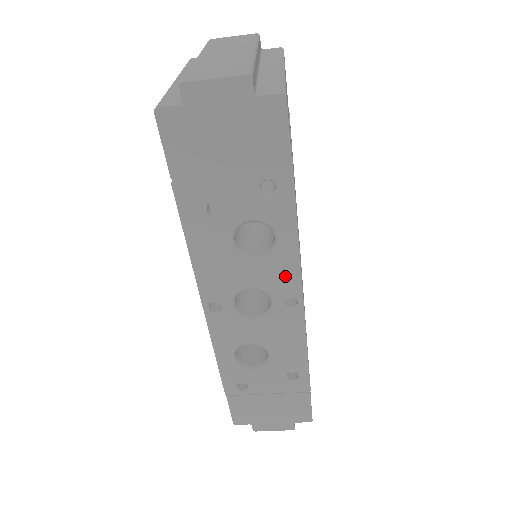
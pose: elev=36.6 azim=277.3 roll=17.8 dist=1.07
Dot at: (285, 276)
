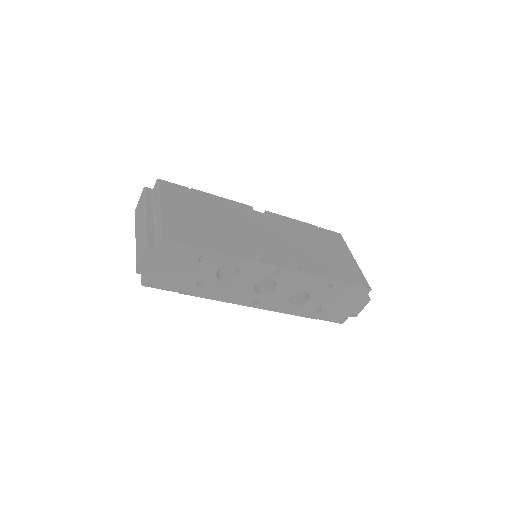
Dot at: (258, 269)
